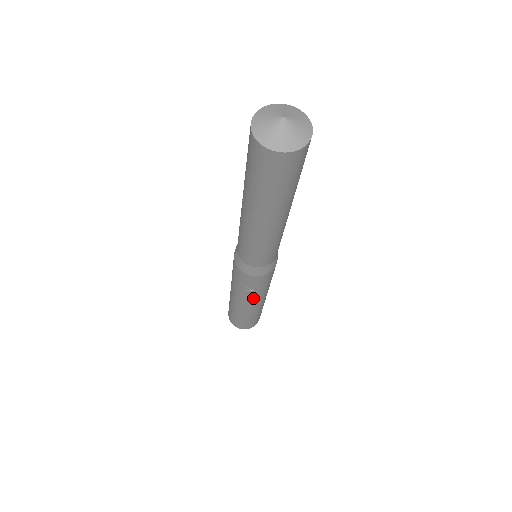
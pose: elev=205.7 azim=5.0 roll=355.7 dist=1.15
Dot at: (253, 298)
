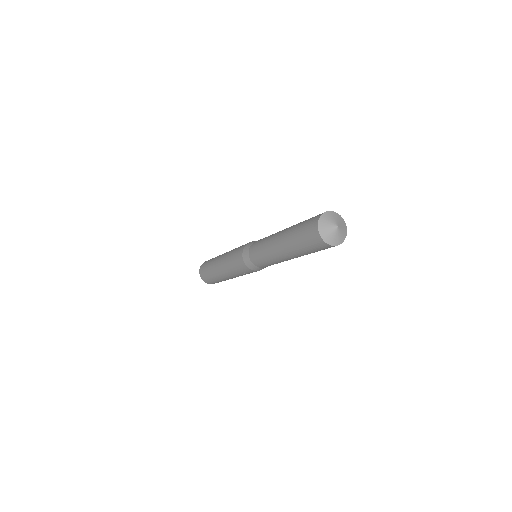
Dot at: occluded
